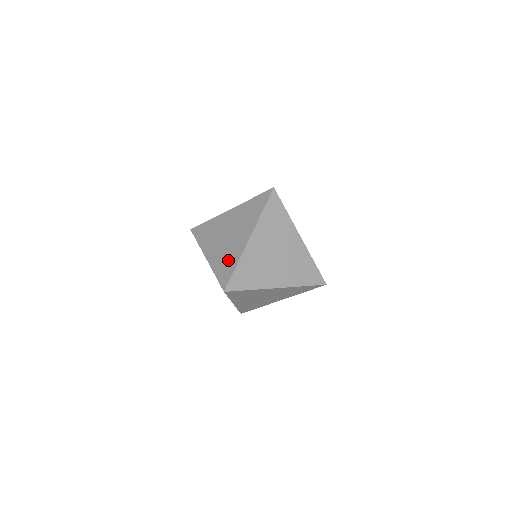
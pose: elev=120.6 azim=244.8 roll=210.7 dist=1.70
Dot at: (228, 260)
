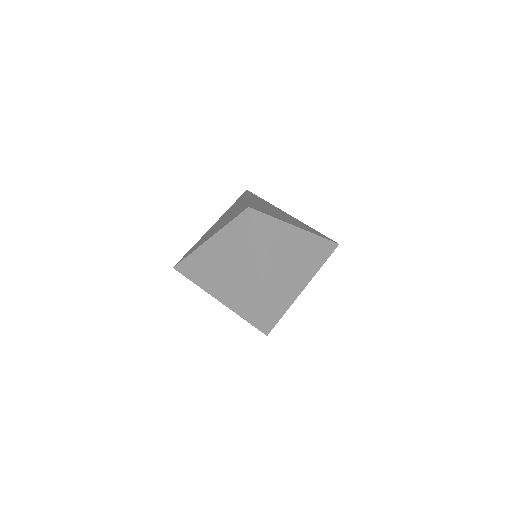
Dot at: (248, 302)
